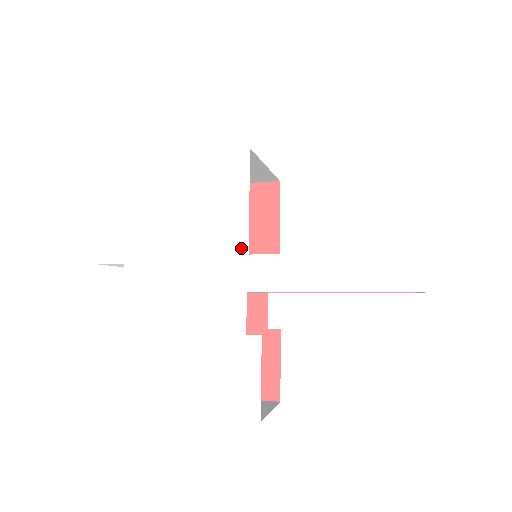
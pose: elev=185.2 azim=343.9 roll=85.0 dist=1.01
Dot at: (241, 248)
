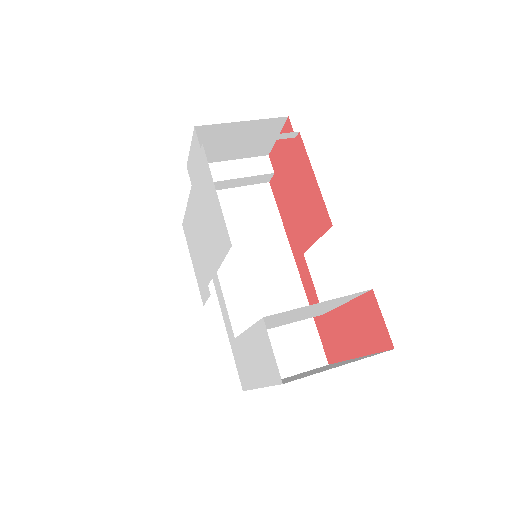
Dot at: (216, 265)
